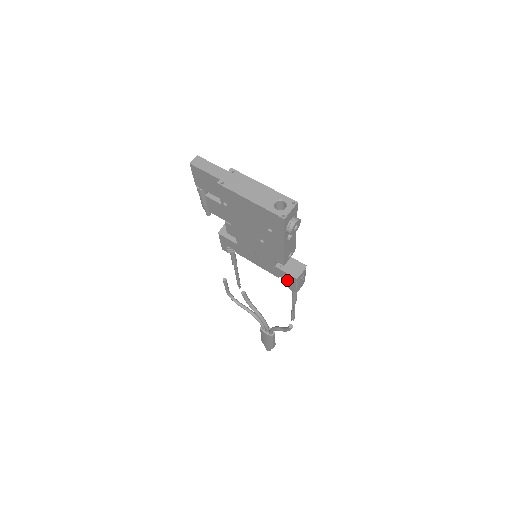
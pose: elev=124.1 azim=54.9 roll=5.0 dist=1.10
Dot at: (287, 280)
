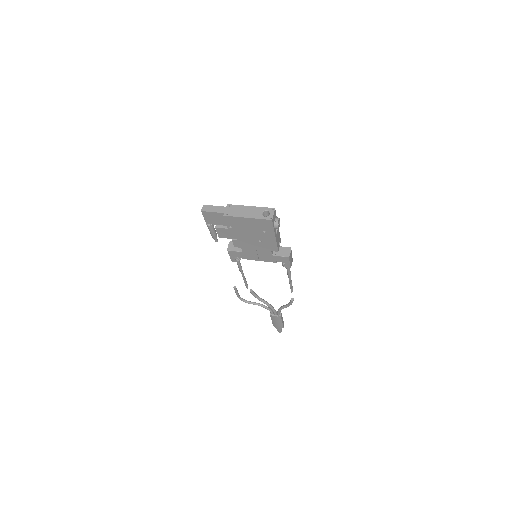
Dot at: (282, 262)
